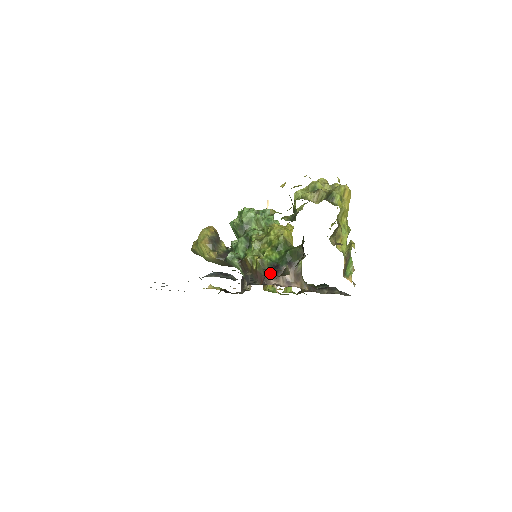
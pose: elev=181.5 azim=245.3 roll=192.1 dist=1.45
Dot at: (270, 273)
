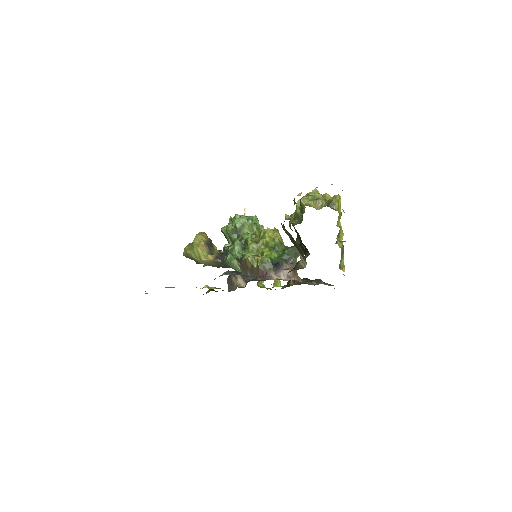
Dot at: (271, 270)
